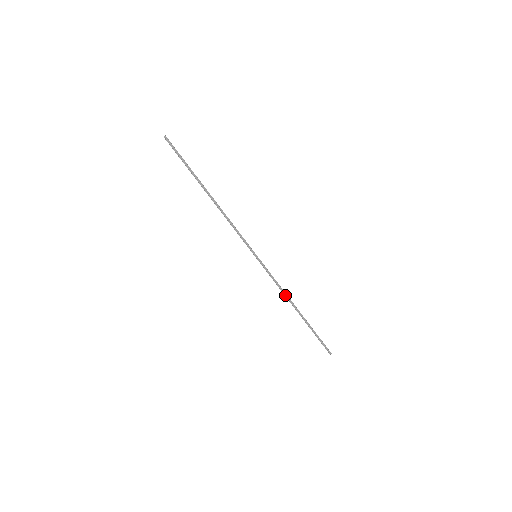
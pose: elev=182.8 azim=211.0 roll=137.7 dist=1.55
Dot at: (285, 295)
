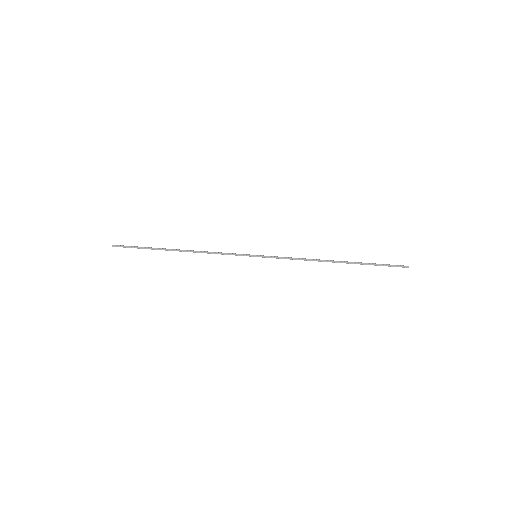
Dot at: occluded
